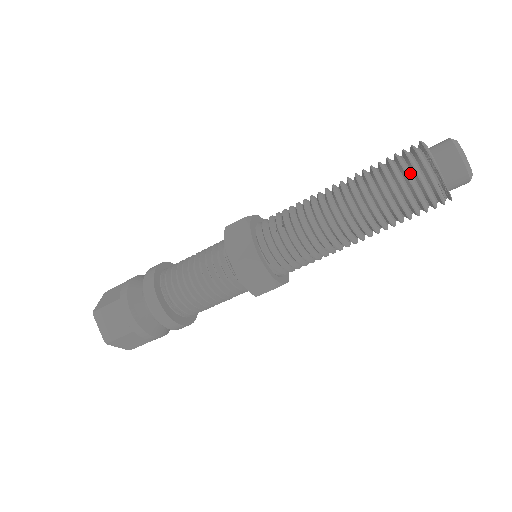
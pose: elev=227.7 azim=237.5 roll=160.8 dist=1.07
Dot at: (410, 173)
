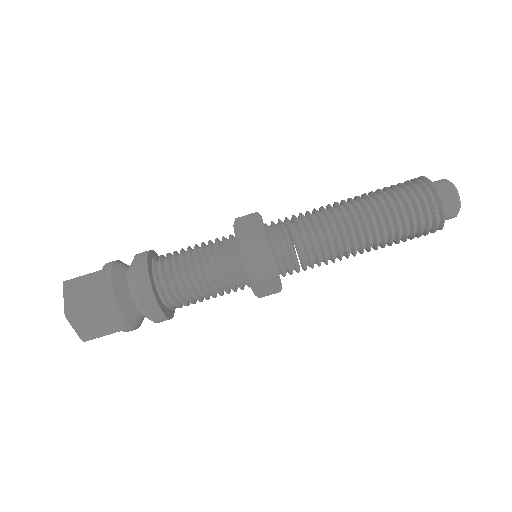
Dot at: (412, 192)
